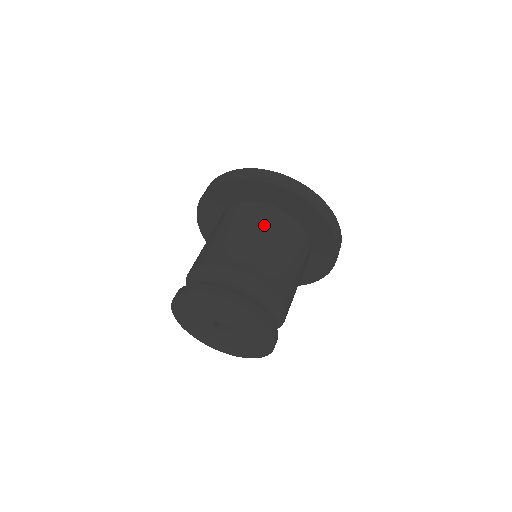
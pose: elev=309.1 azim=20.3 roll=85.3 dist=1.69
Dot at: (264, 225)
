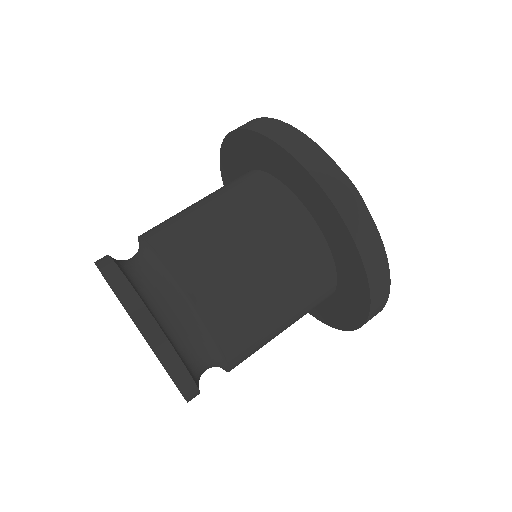
Dot at: (227, 191)
